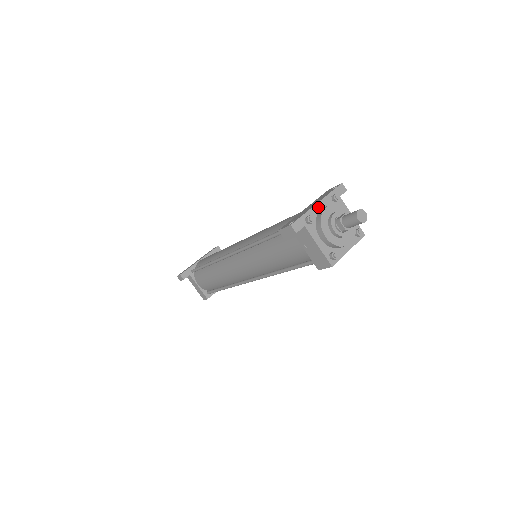
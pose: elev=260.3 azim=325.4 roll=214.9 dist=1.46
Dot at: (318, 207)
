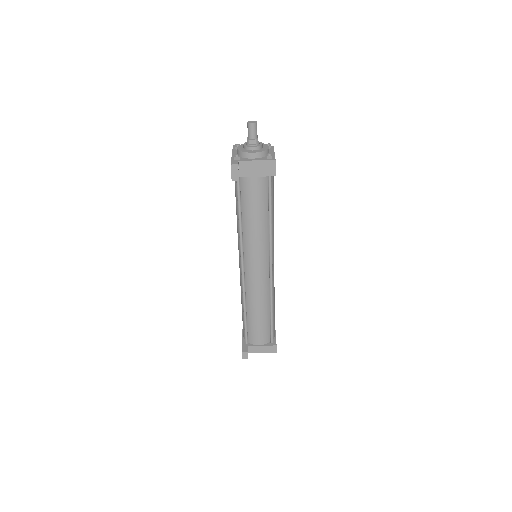
Dot at: (234, 155)
